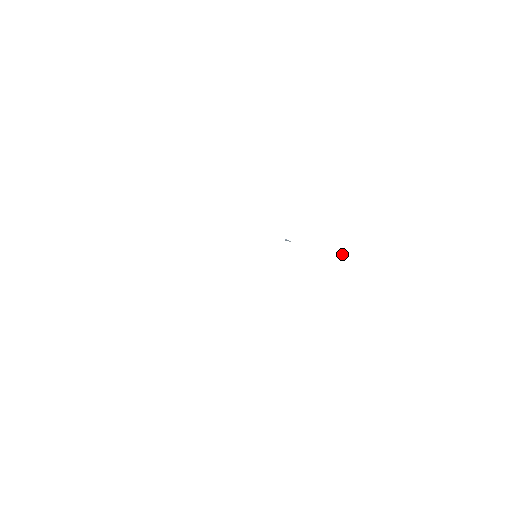
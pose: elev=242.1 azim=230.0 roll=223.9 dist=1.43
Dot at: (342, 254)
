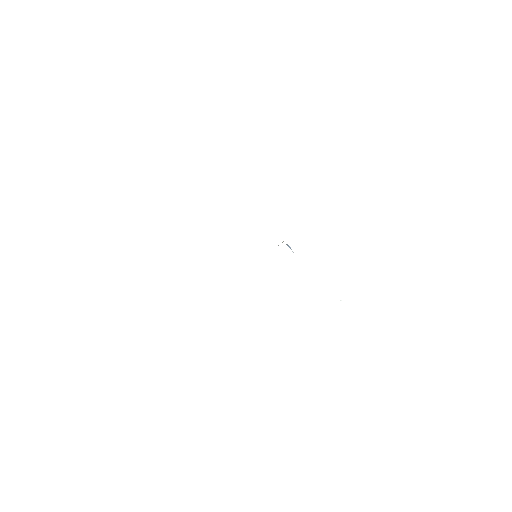
Dot at: (347, 300)
